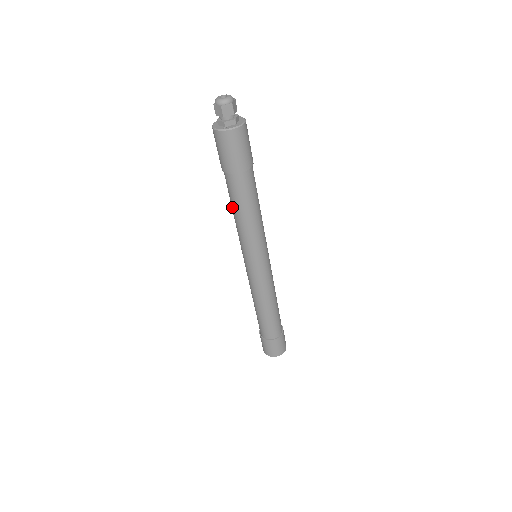
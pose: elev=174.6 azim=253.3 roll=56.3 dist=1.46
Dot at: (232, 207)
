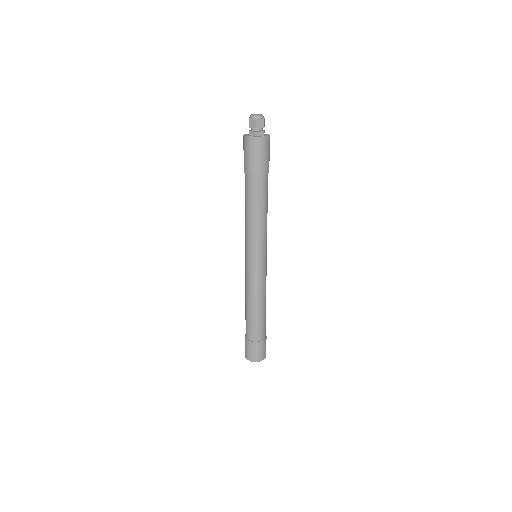
Dot at: (246, 206)
